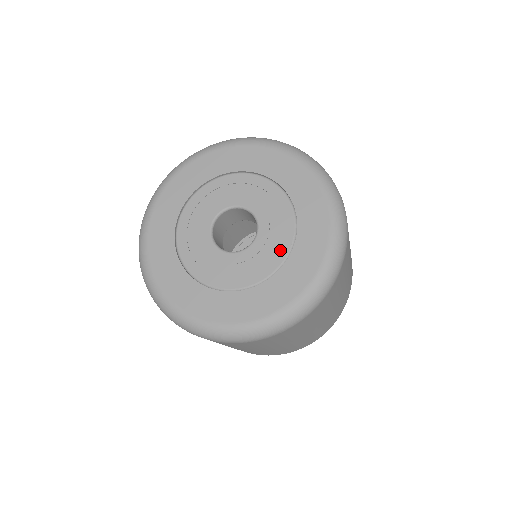
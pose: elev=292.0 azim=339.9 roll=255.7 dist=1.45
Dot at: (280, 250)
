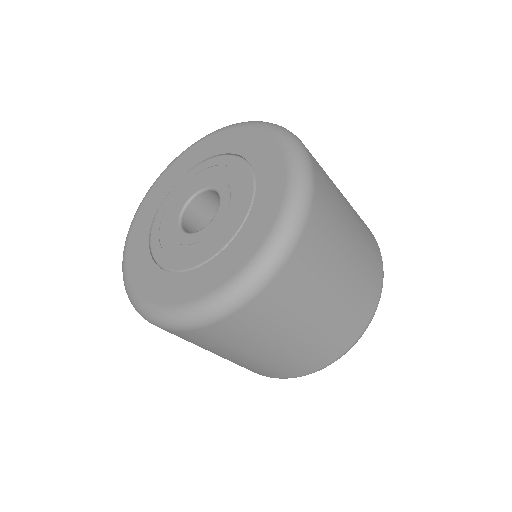
Dot at: (245, 192)
